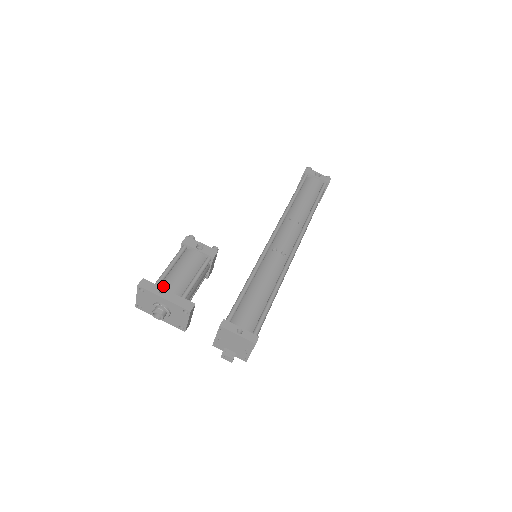
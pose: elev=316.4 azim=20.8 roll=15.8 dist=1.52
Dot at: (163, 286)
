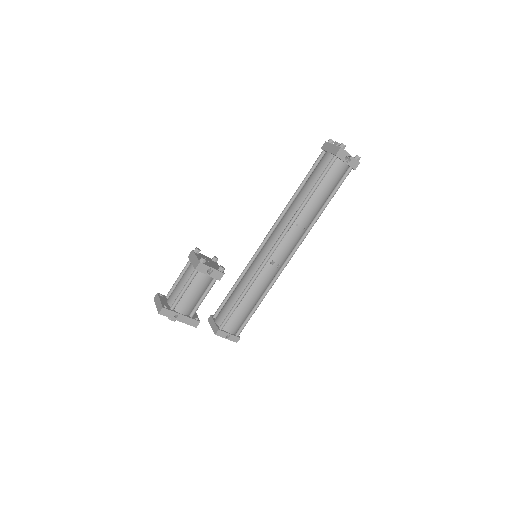
Dot at: (178, 309)
